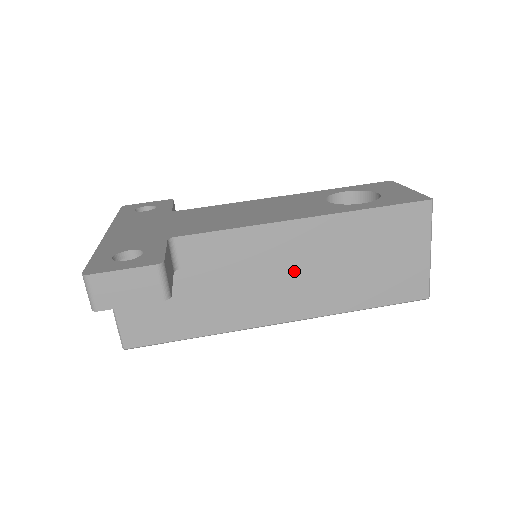
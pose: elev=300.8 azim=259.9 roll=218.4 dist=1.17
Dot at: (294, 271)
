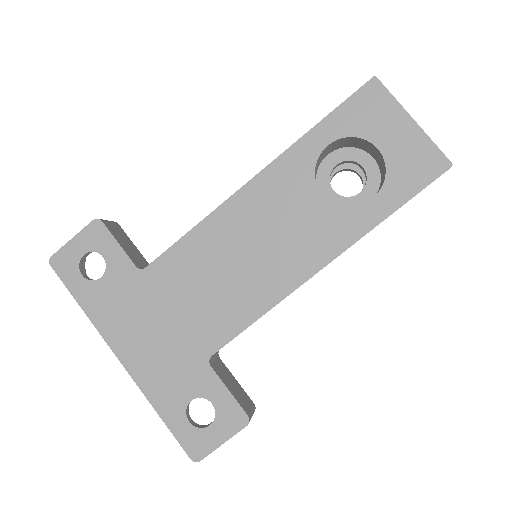
Dot at: occluded
